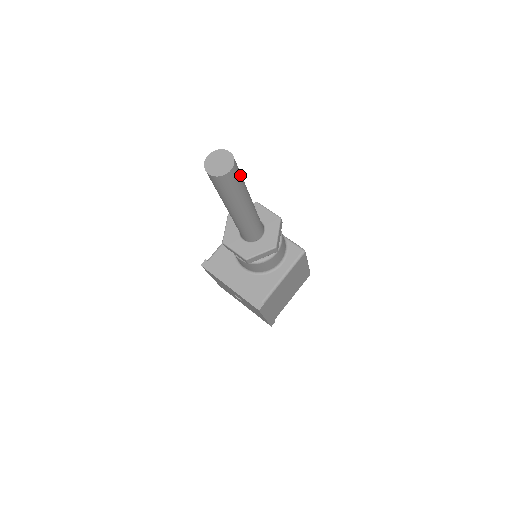
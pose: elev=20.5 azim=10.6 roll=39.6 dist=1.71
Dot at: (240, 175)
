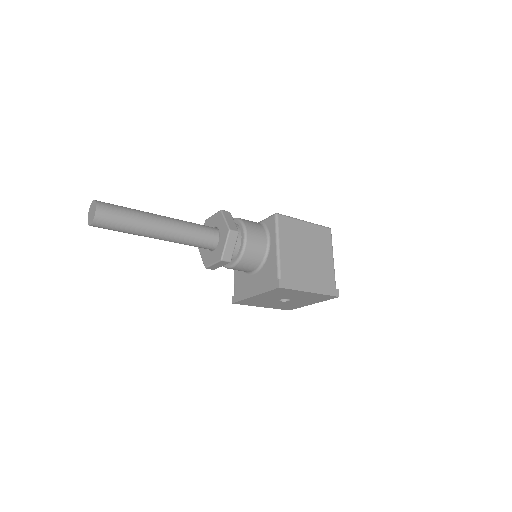
Dot at: (118, 207)
